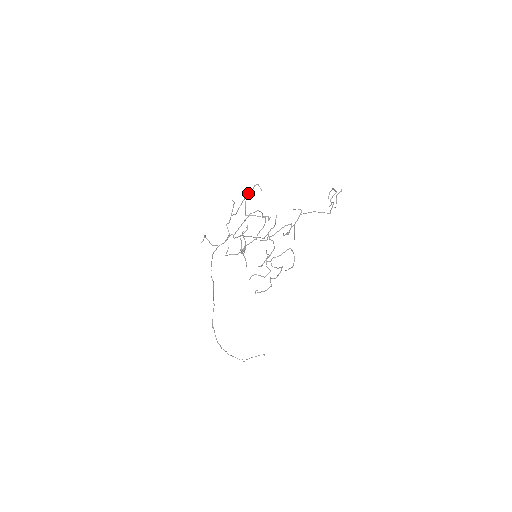
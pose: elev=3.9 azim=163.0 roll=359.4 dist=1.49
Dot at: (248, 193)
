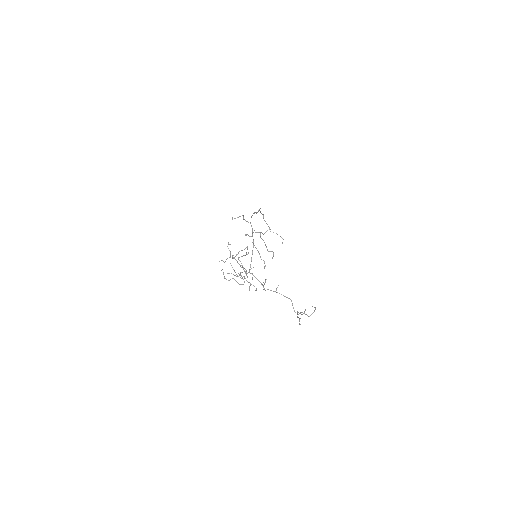
Dot at: occluded
